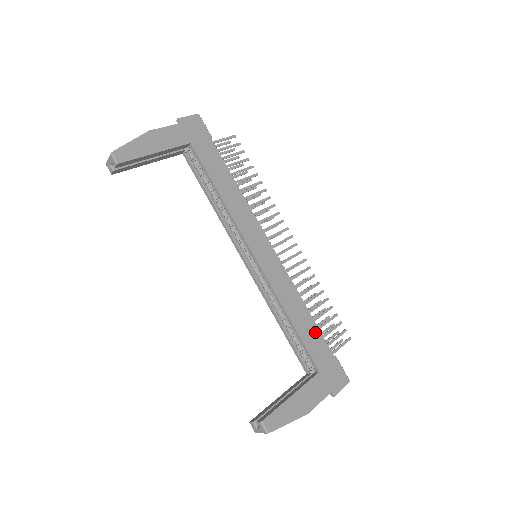
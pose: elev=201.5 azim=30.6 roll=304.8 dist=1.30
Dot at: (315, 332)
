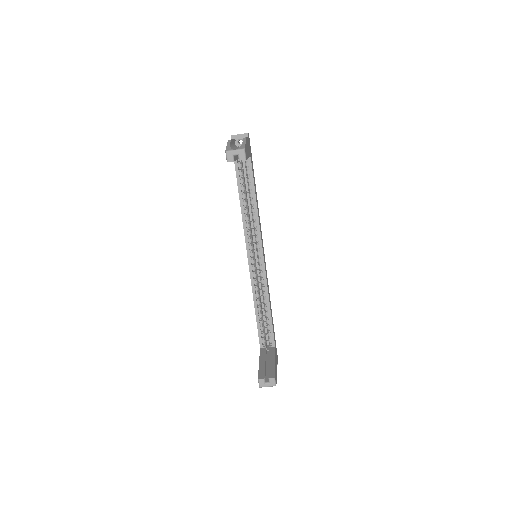
Dot at: (272, 319)
